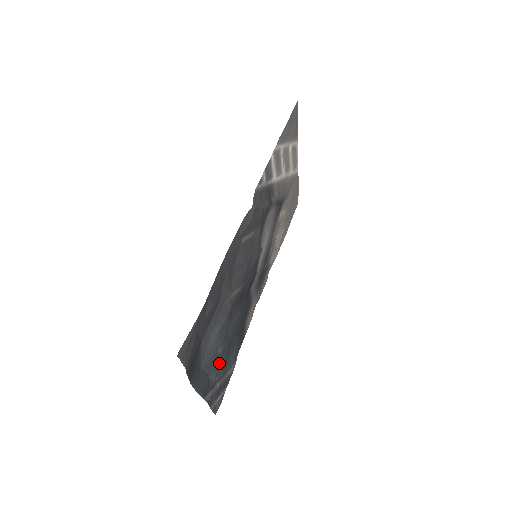
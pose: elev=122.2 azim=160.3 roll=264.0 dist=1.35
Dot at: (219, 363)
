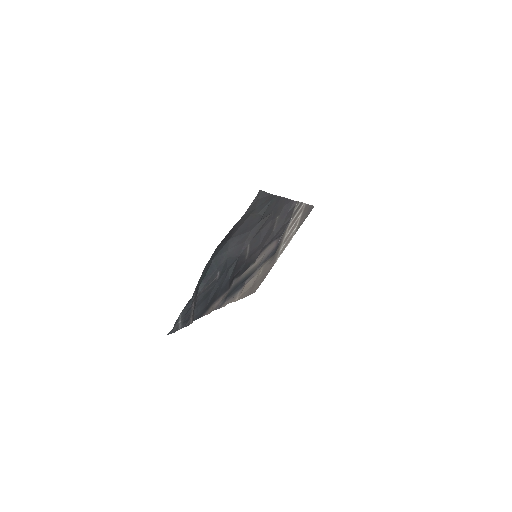
Dot at: (206, 287)
